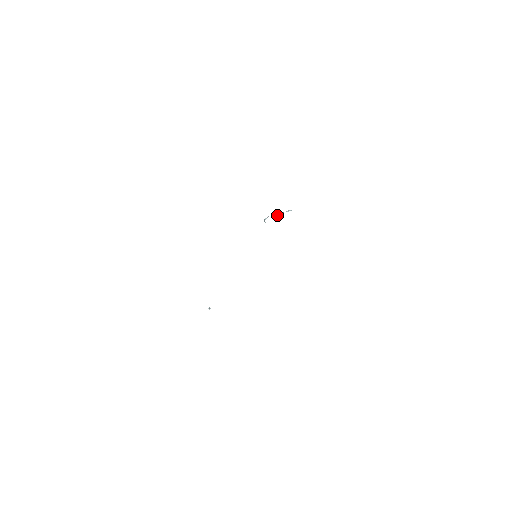
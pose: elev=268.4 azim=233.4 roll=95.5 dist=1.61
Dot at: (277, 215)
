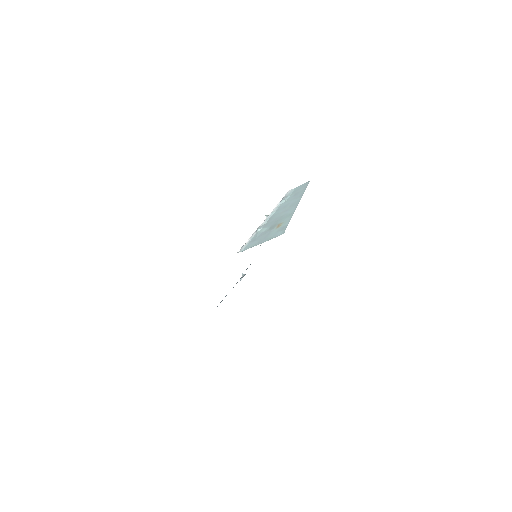
Dot at: (266, 216)
